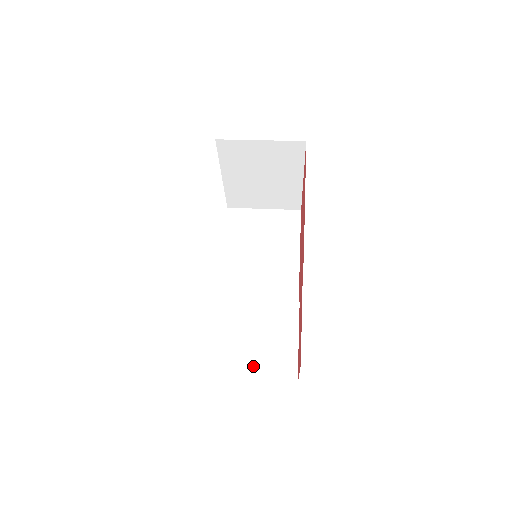
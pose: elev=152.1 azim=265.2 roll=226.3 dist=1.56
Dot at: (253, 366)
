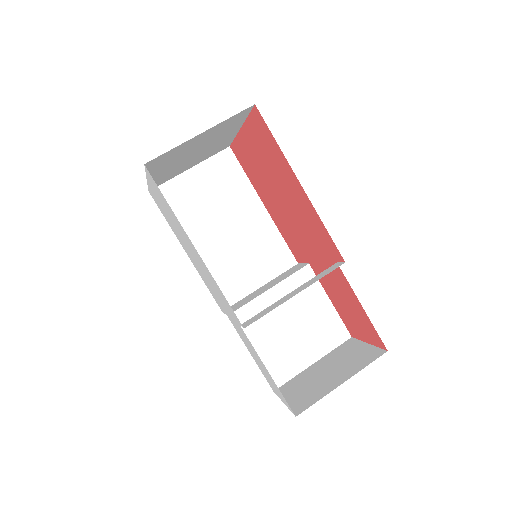
Dot at: (308, 349)
